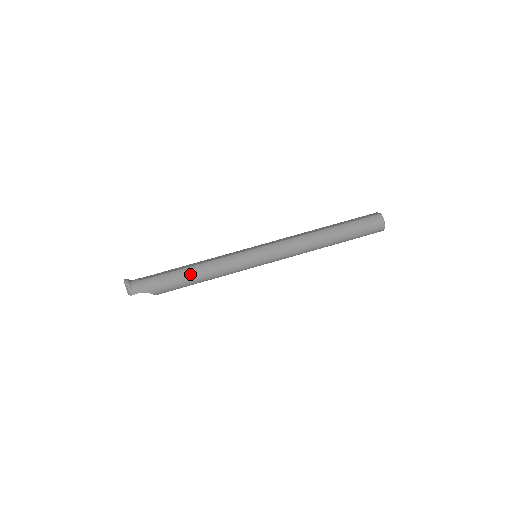
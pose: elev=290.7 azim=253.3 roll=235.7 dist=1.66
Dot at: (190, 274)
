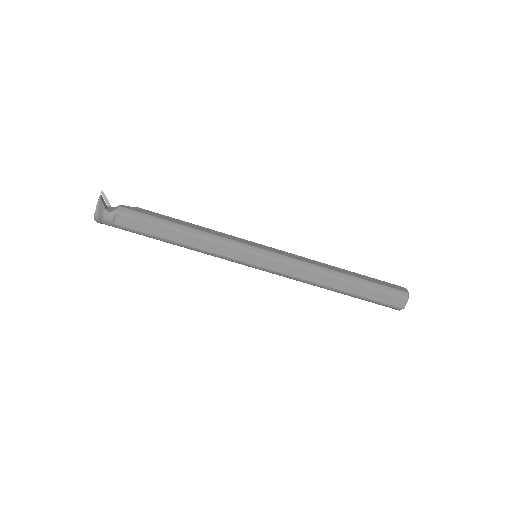
Dot at: (173, 244)
